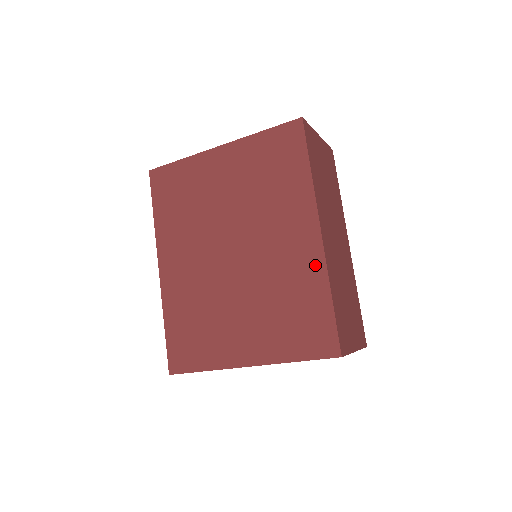
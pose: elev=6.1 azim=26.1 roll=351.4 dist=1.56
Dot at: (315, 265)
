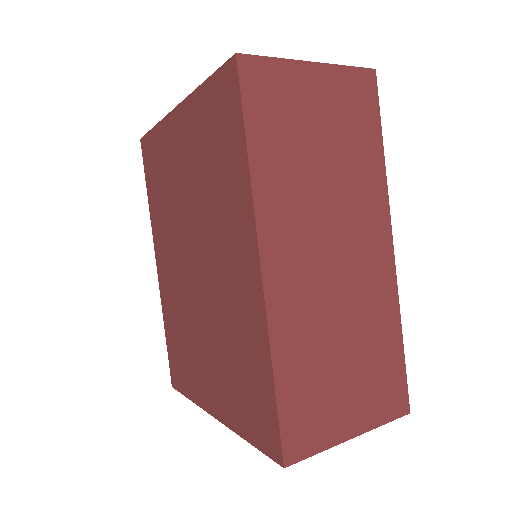
Dot at: (257, 317)
